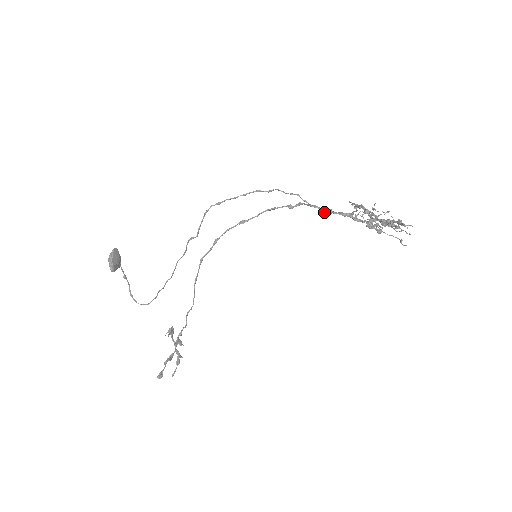
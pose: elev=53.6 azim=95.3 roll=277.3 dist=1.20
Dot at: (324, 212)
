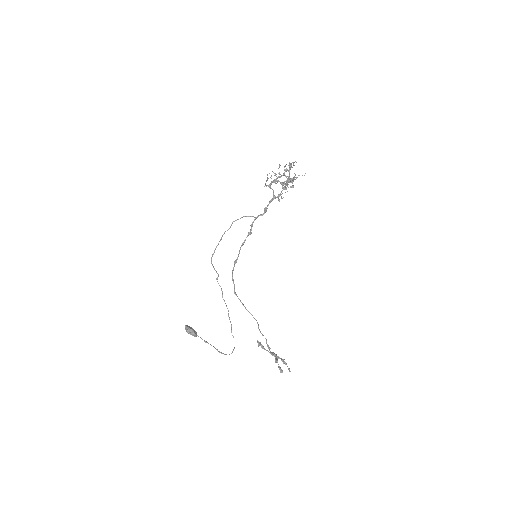
Dot at: (264, 213)
